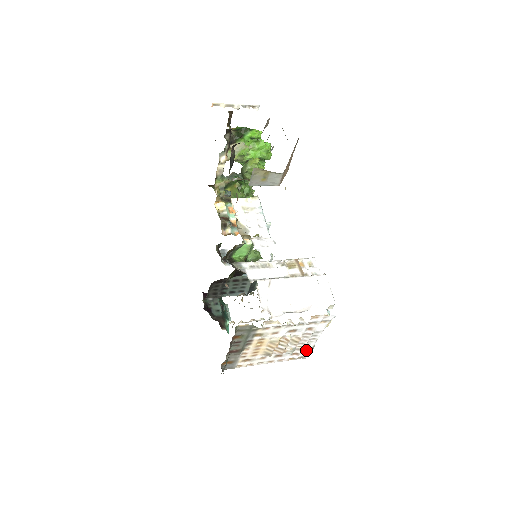
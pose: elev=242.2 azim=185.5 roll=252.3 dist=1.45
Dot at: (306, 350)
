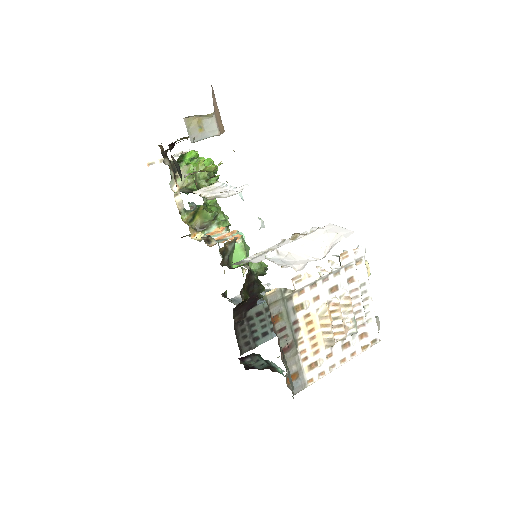
Dot at: (371, 324)
